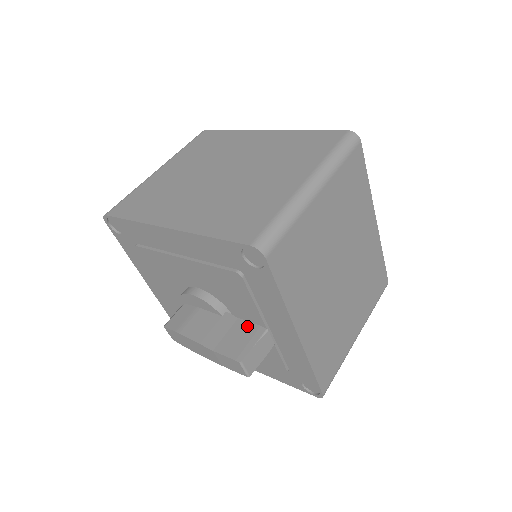
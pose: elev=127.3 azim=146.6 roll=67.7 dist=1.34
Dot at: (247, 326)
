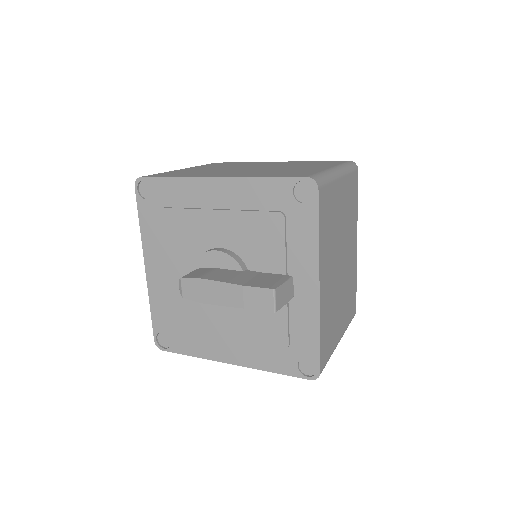
Dot at: (272, 275)
